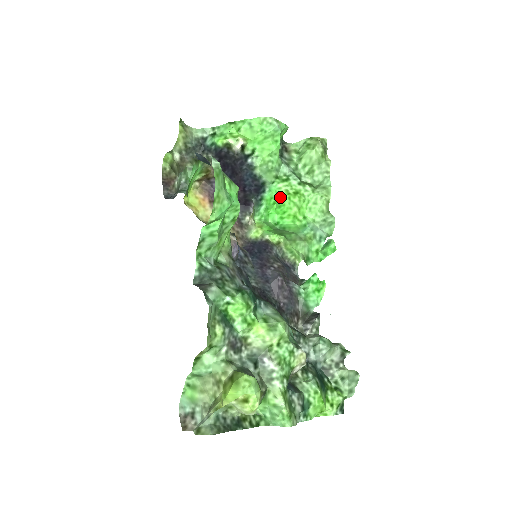
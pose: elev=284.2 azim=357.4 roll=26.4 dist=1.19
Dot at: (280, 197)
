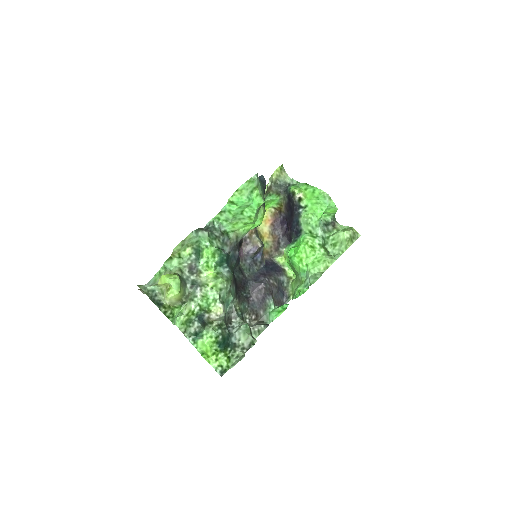
Dot at: occluded
